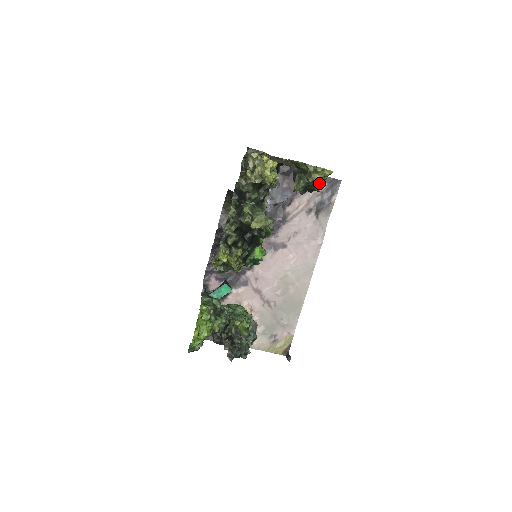
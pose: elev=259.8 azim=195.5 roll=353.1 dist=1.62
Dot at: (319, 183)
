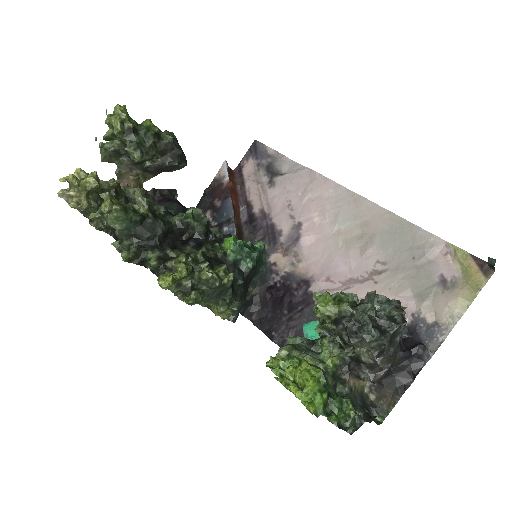
Dot at: (132, 126)
